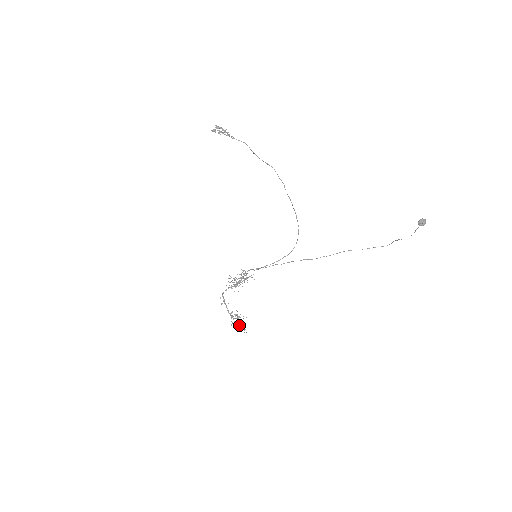
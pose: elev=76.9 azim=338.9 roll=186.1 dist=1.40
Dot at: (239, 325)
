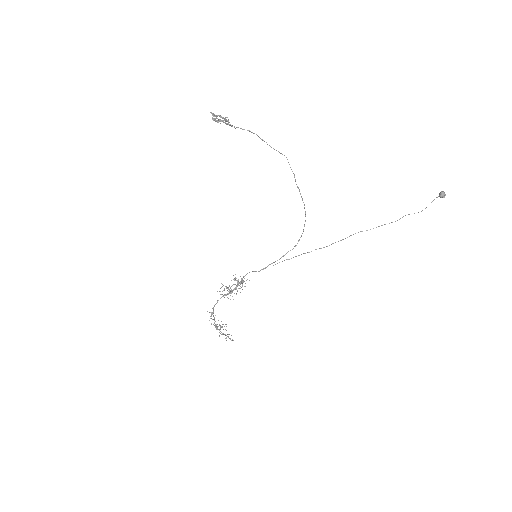
Dot at: (226, 335)
